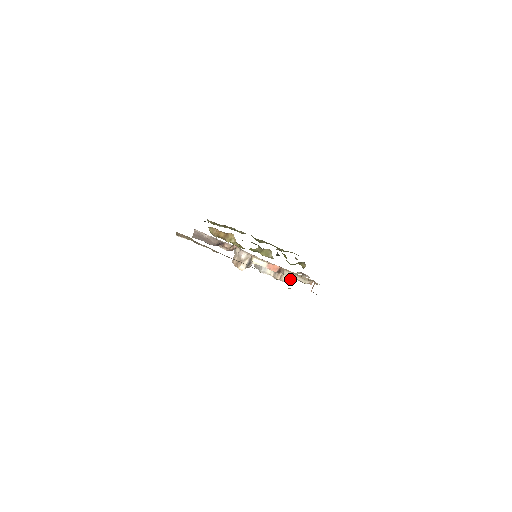
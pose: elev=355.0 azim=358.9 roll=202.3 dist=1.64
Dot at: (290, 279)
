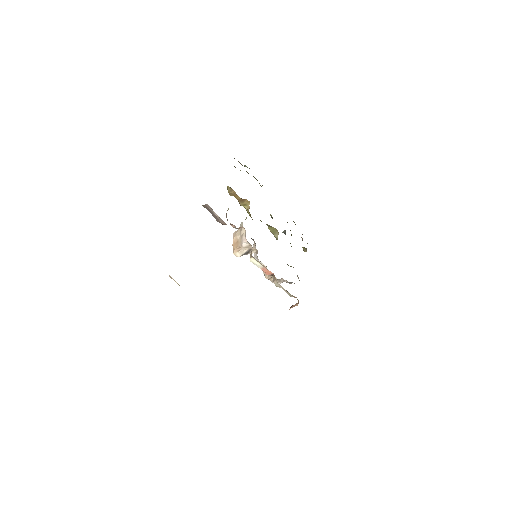
Dot at: (279, 281)
